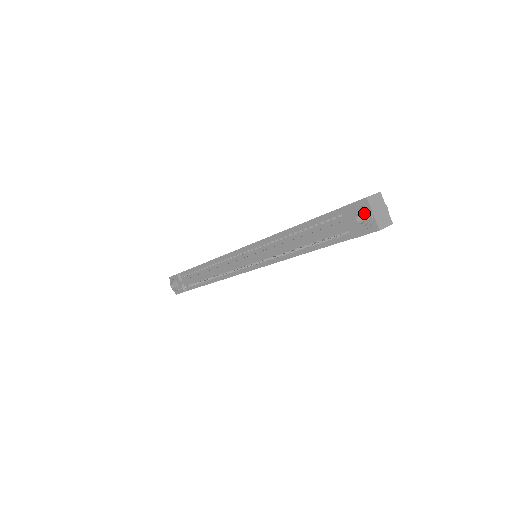
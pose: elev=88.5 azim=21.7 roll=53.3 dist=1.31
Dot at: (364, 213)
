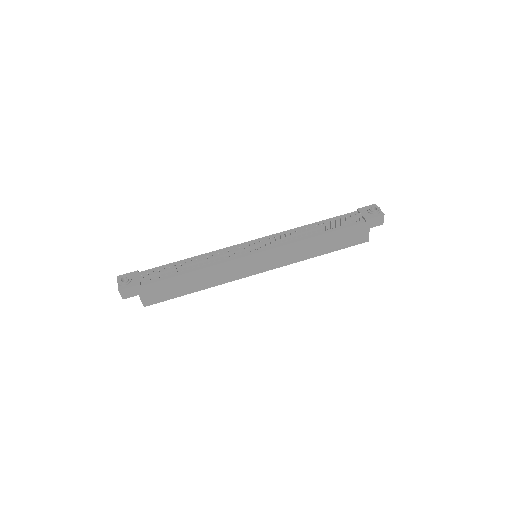
Dot at: (376, 206)
